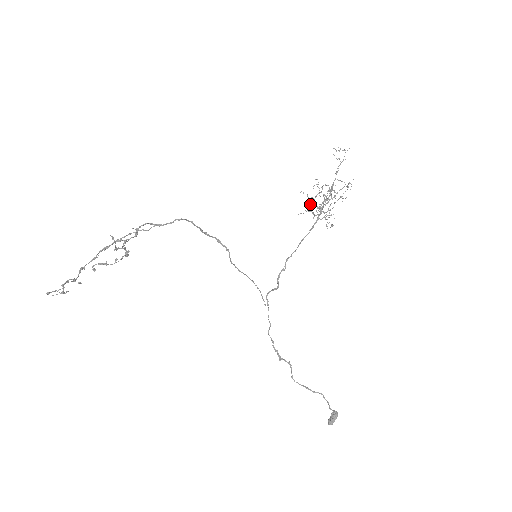
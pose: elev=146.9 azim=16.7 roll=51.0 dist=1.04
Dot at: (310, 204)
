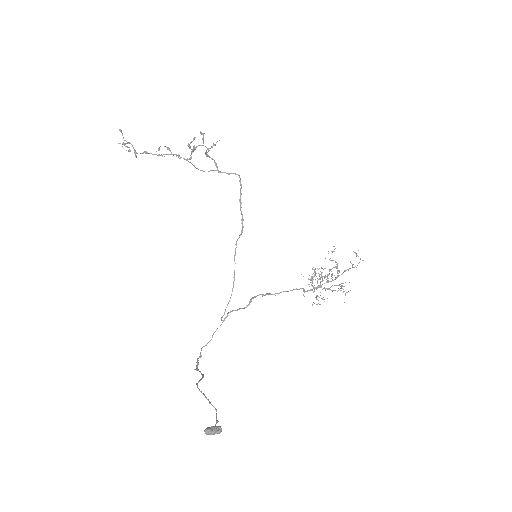
Dot at: occluded
